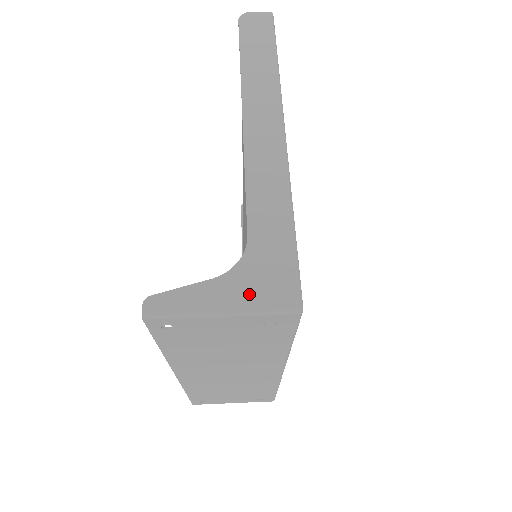
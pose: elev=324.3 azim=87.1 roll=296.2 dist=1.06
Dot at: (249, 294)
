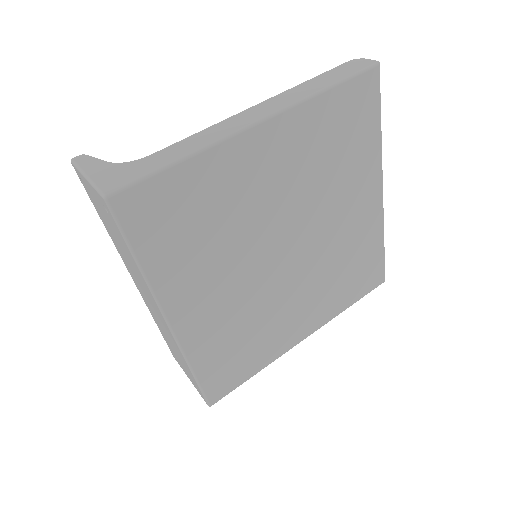
Dot at: (105, 176)
